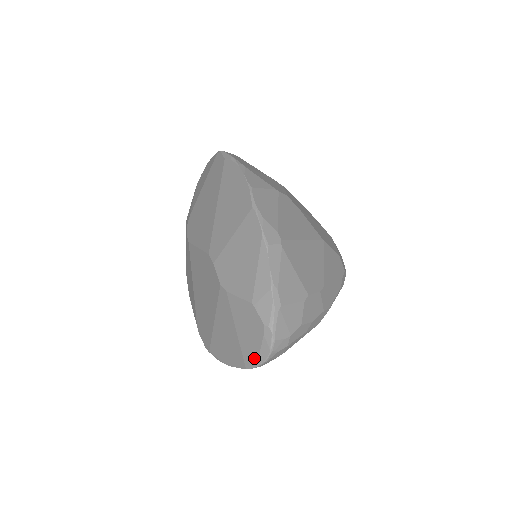
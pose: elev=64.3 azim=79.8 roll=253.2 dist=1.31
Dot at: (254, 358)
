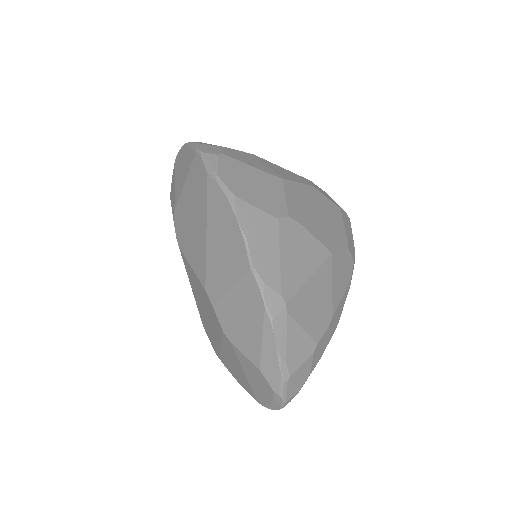
Dot at: (265, 403)
